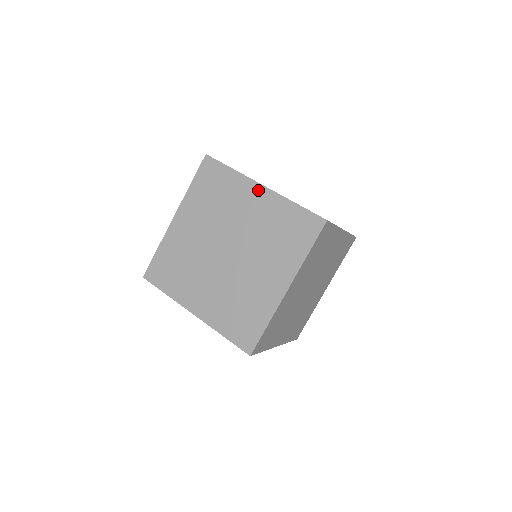
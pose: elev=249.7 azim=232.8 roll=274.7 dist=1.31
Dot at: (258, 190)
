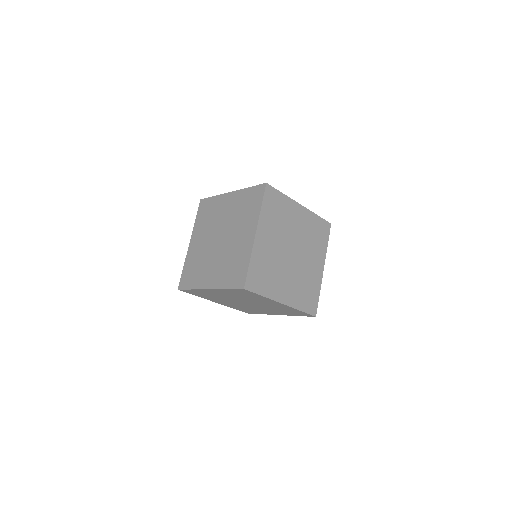
Dot at: (229, 196)
